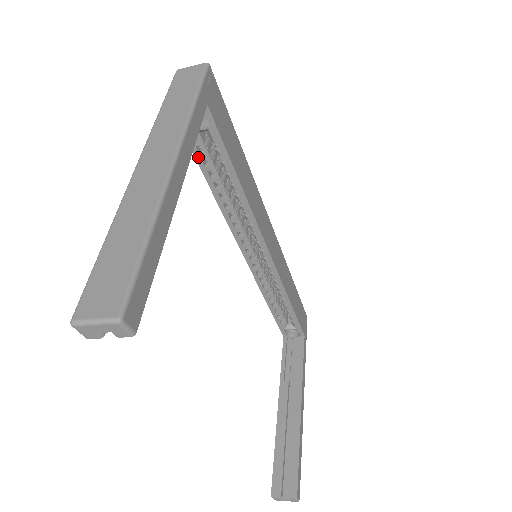
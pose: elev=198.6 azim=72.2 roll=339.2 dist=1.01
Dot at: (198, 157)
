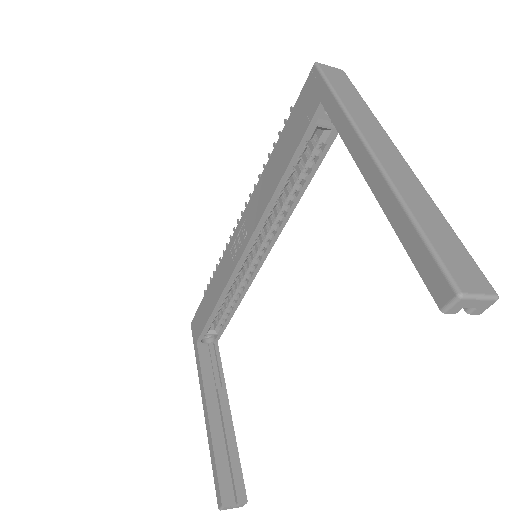
Dot at: (299, 150)
